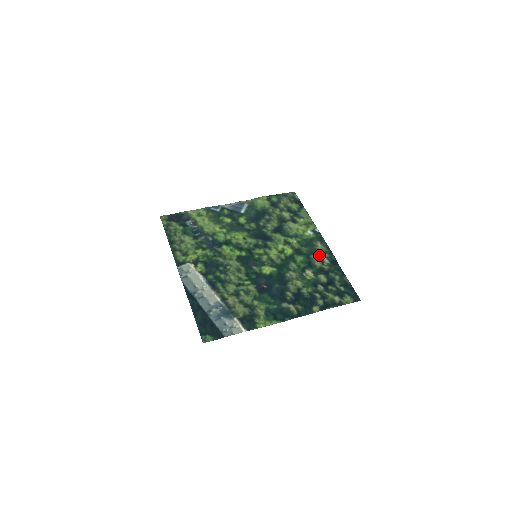
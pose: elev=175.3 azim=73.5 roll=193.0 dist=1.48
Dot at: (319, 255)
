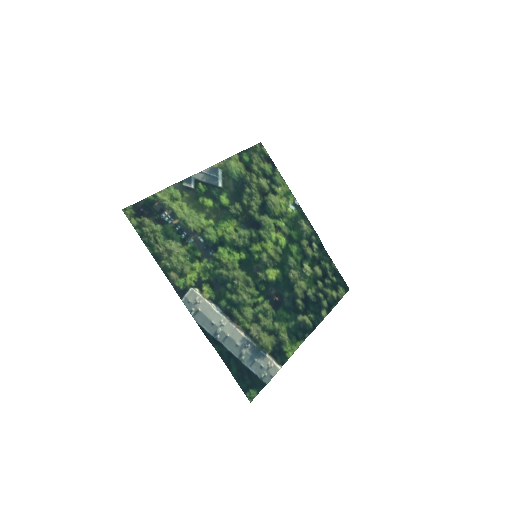
Dot at: (308, 239)
